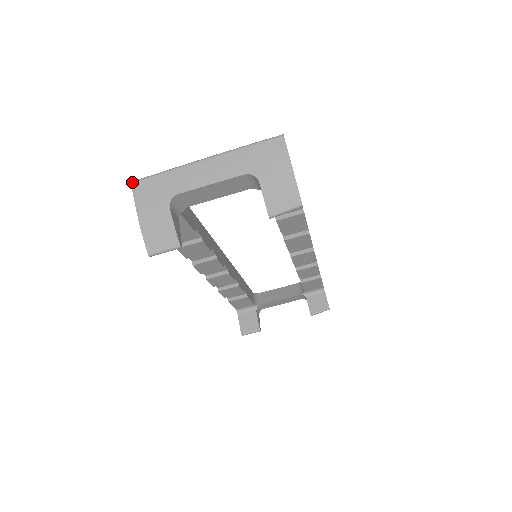
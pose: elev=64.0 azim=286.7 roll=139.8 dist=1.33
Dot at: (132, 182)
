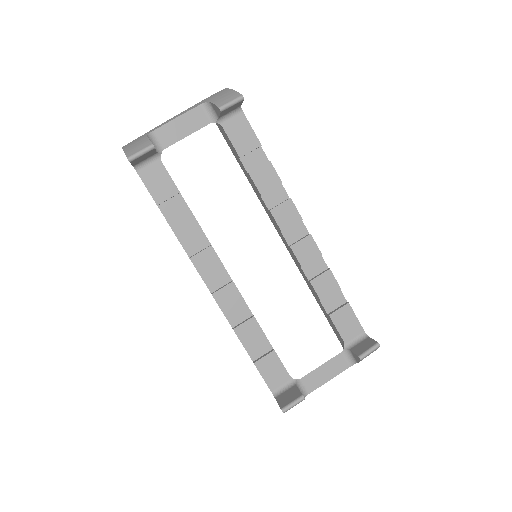
Dot at: occluded
